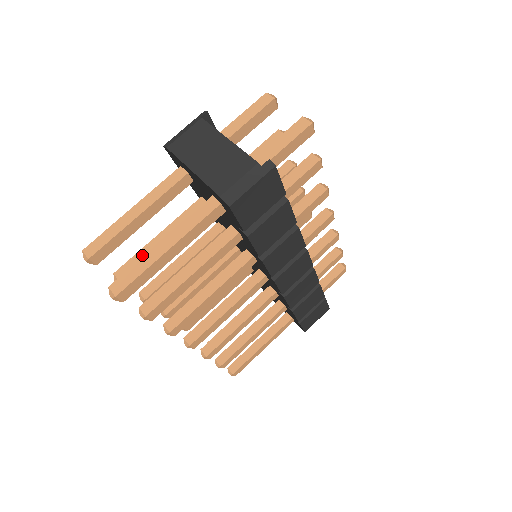
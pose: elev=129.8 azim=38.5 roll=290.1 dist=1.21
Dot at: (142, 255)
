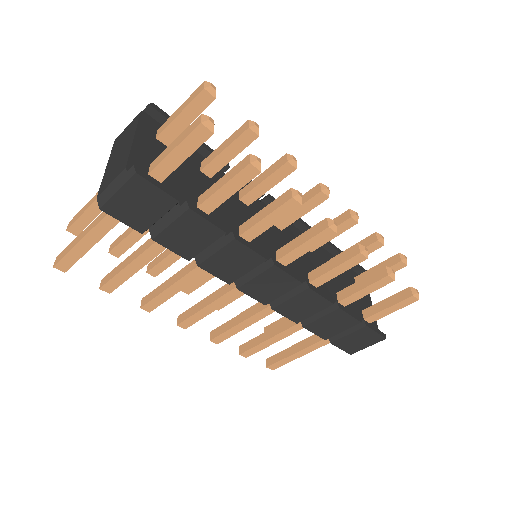
Dot at: (126, 234)
